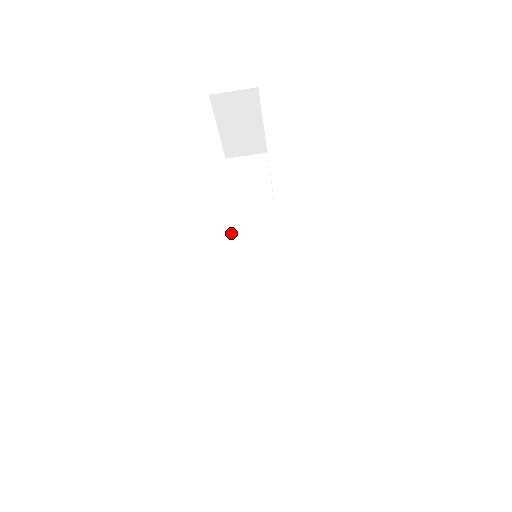
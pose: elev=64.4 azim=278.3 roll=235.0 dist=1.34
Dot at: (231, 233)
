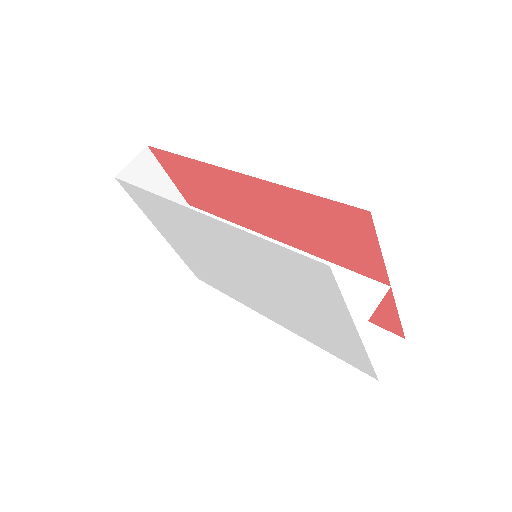
Dot at: (220, 263)
